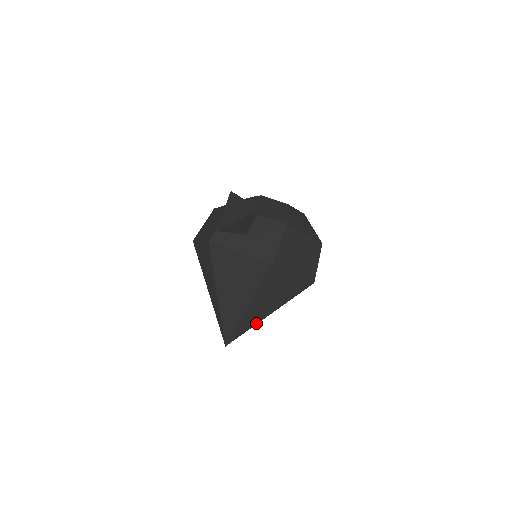
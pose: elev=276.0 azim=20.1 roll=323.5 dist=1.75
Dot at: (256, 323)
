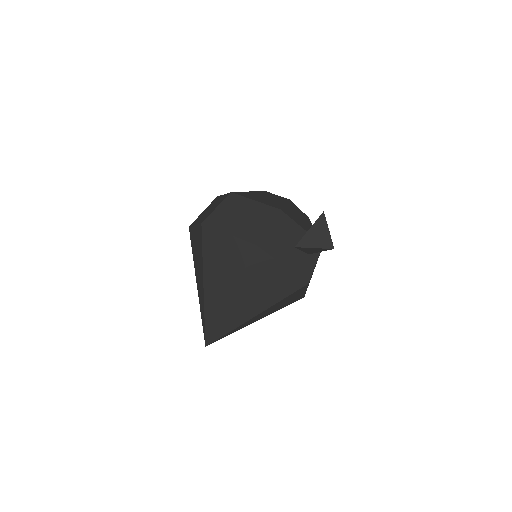
Dot at: occluded
